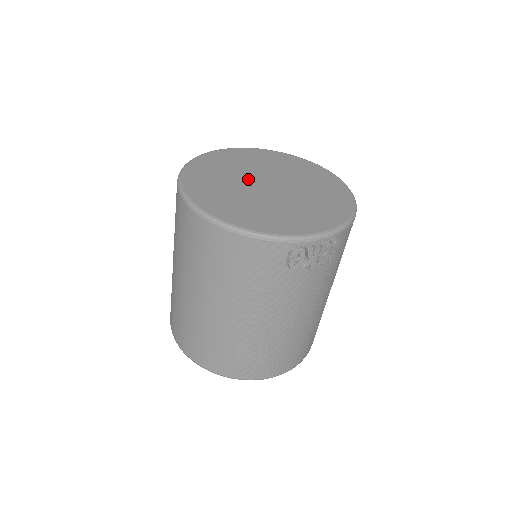
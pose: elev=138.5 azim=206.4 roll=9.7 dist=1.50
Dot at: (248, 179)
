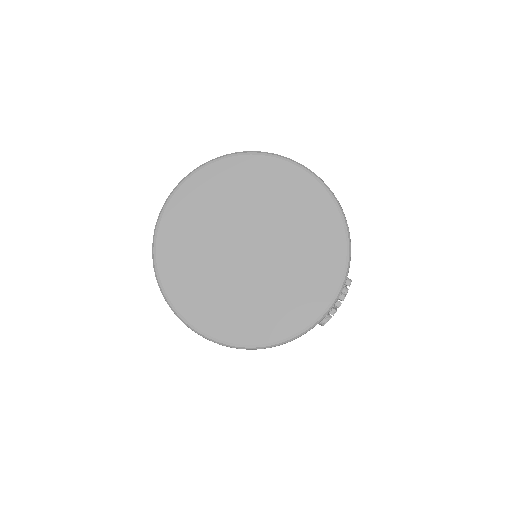
Dot at: (226, 254)
